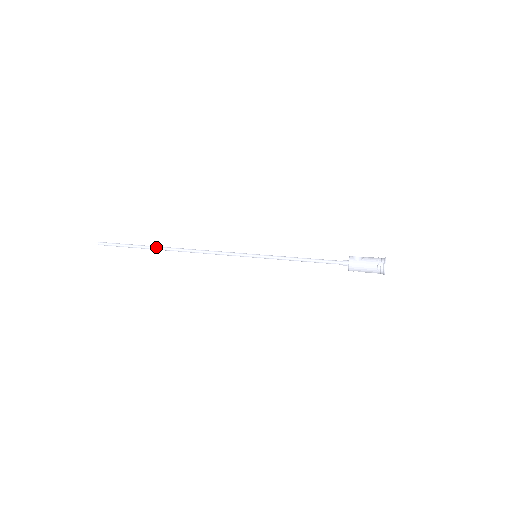
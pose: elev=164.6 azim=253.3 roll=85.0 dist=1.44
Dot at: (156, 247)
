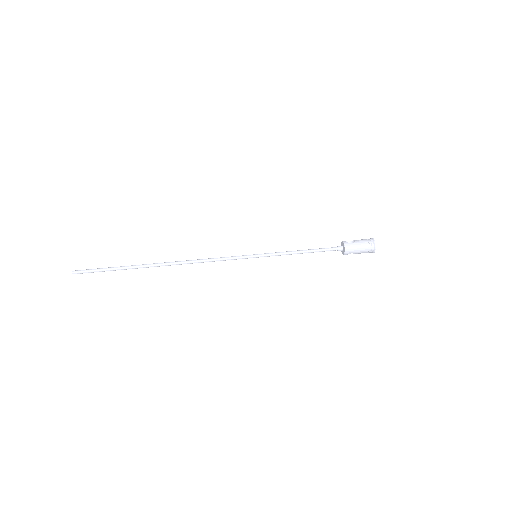
Dot at: (146, 265)
